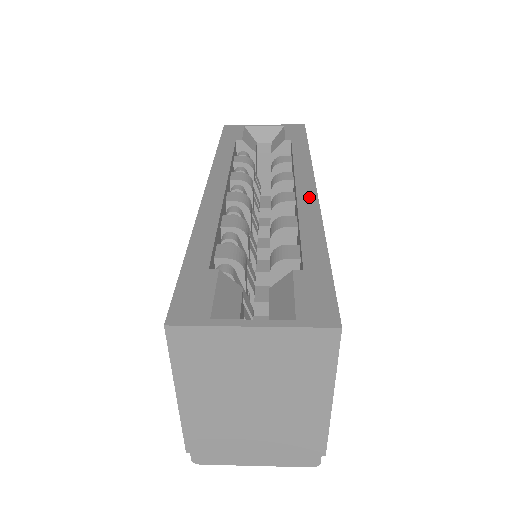
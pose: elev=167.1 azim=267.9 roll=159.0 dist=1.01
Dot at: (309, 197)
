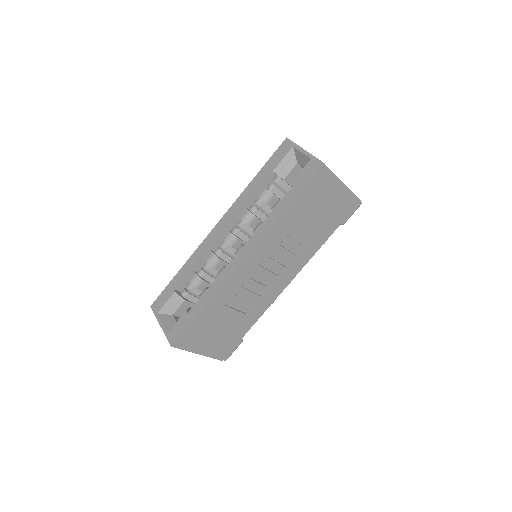
Dot at: (233, 265)
